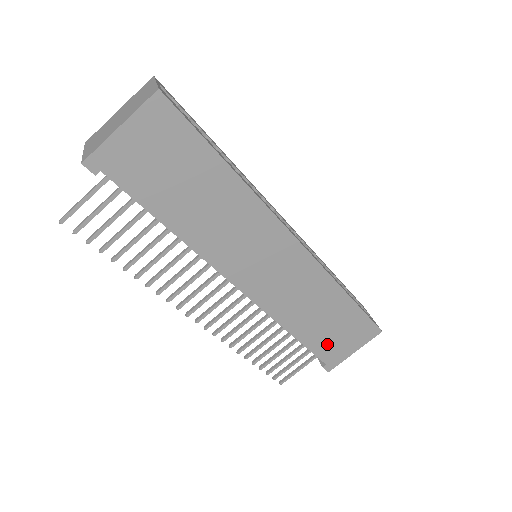
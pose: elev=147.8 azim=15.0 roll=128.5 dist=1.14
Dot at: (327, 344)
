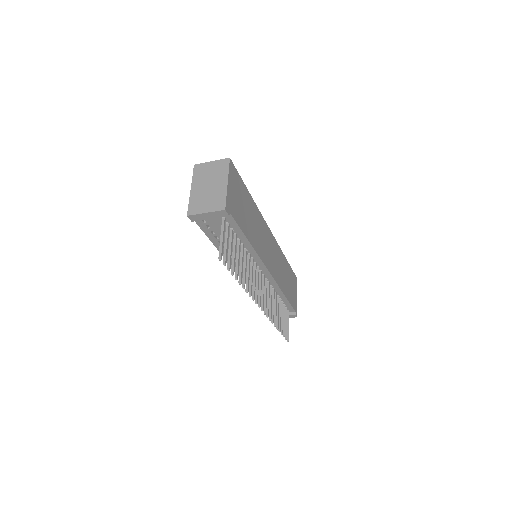
Dot at: (292, 297)
